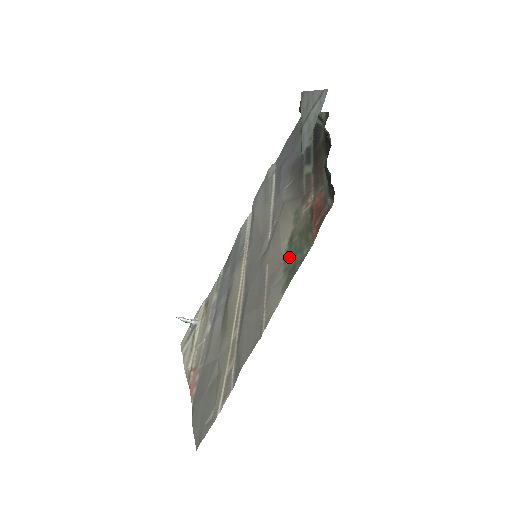
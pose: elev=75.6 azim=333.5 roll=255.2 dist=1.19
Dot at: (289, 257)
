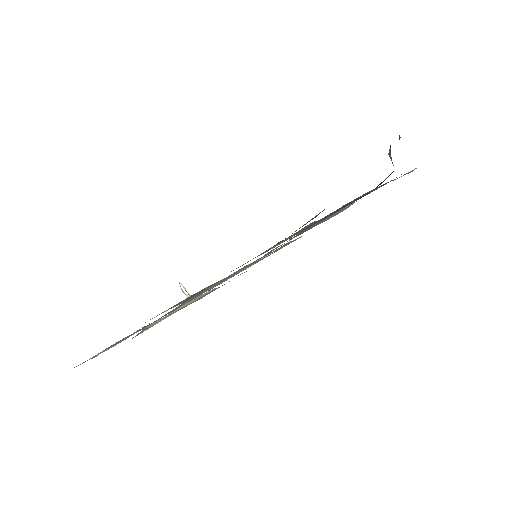
Dot at: (259, 255)
